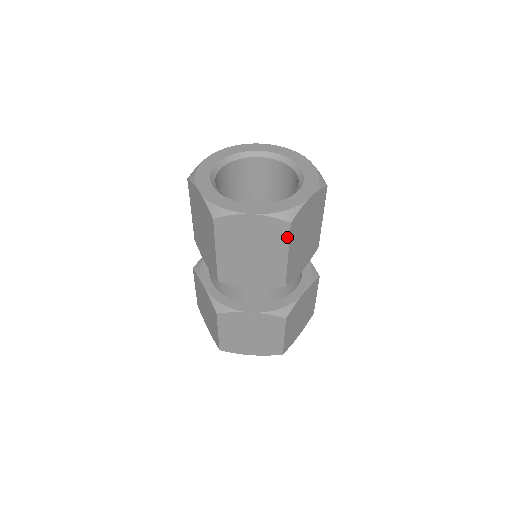
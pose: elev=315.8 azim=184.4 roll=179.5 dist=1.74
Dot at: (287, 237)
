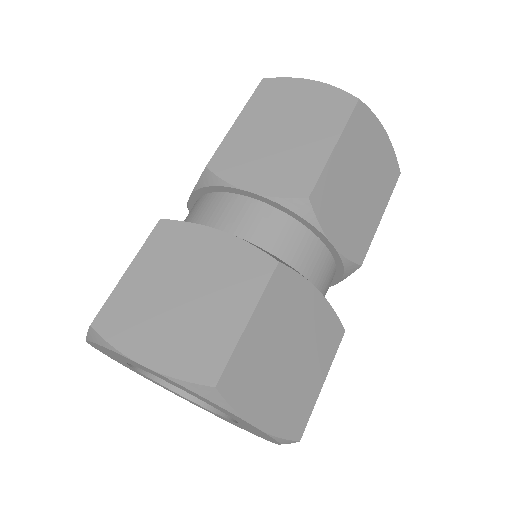
Dot at: (392, 188)
